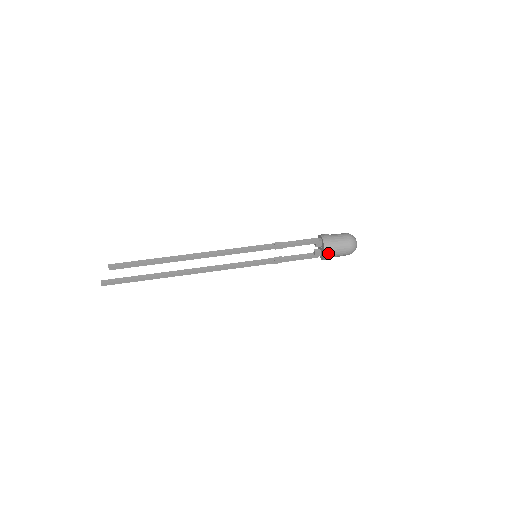
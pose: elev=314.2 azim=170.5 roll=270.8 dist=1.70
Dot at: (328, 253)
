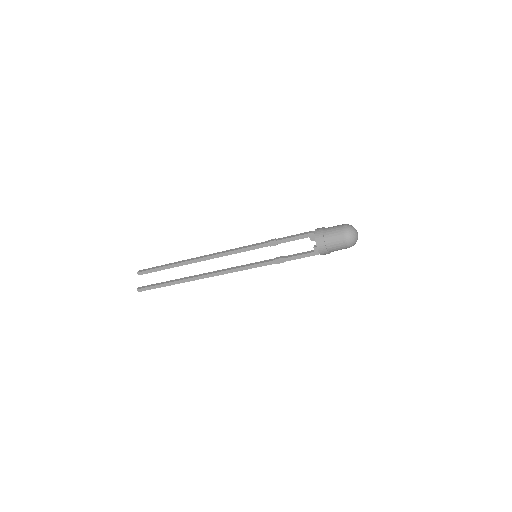
Dot at: (320, 244)
